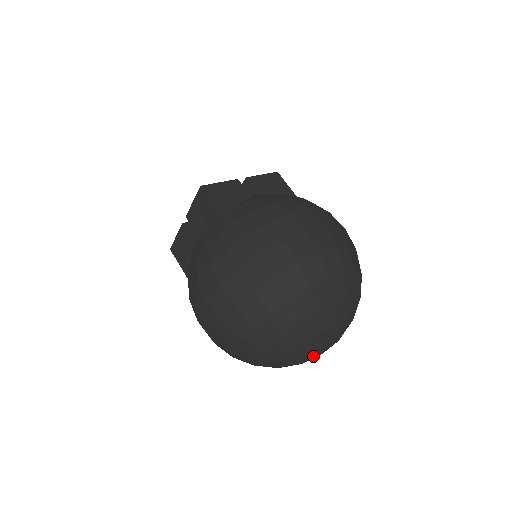
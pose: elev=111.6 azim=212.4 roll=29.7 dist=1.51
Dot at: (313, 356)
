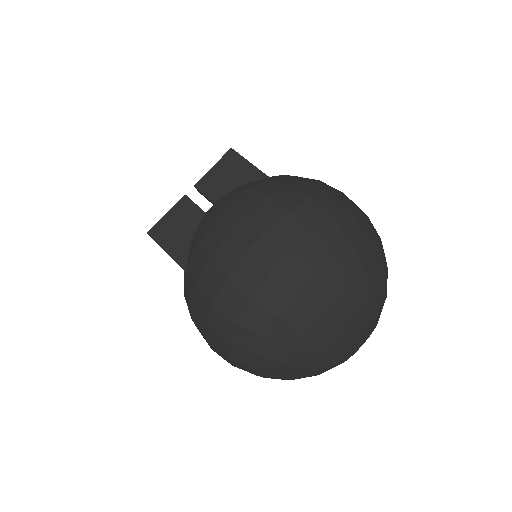
Dot at: (361, 338)
